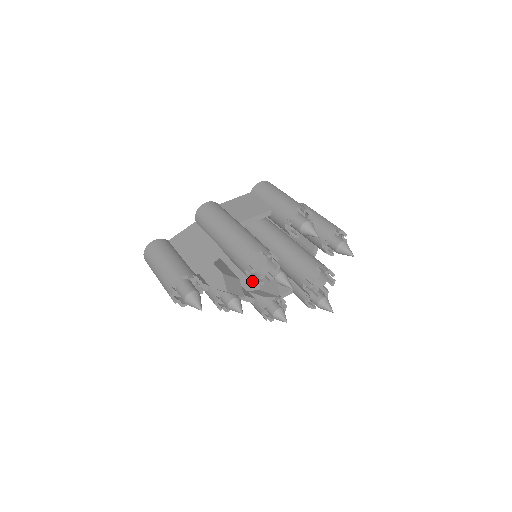
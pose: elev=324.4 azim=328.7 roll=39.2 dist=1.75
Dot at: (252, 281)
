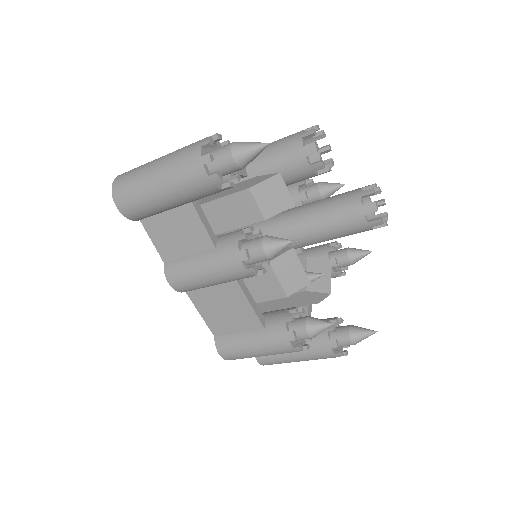
Dot at: (316, 147)
